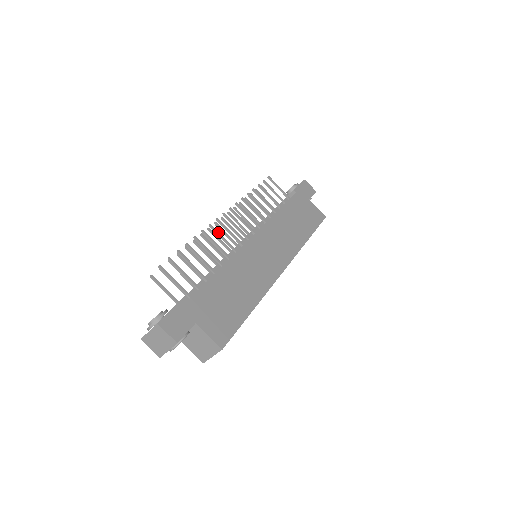
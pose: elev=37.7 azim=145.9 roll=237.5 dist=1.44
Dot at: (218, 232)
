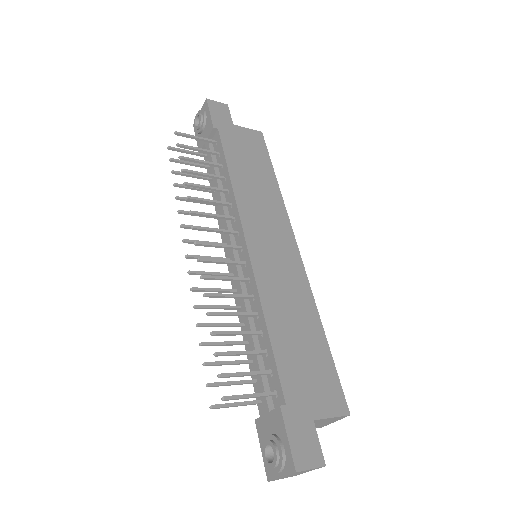
Dot at: (216, 277)
